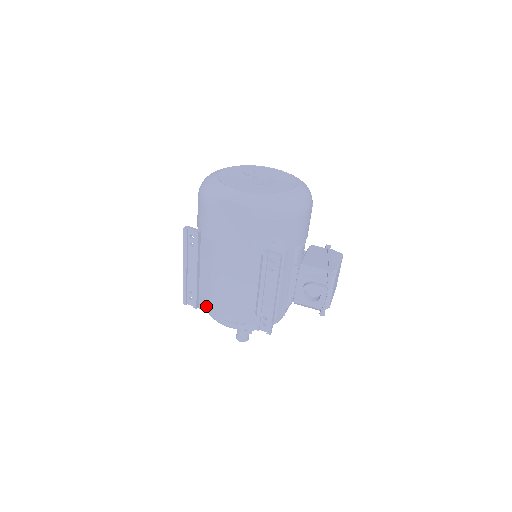
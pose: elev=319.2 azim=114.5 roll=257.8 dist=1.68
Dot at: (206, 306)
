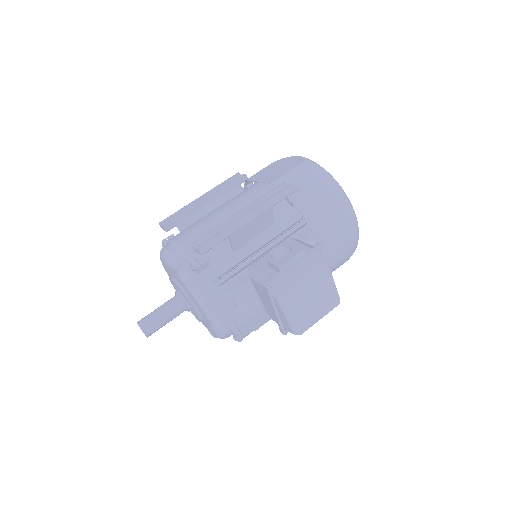
Dot at: occluded
